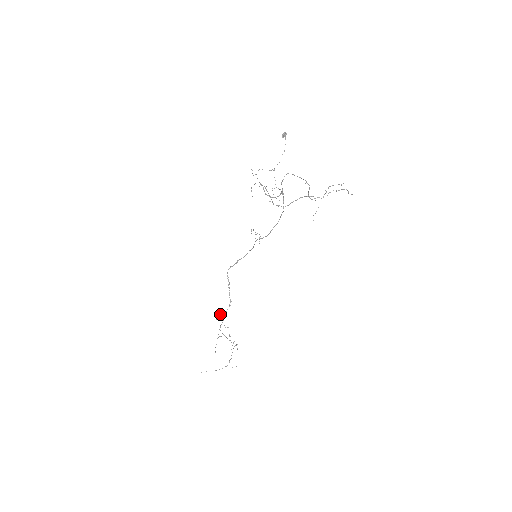
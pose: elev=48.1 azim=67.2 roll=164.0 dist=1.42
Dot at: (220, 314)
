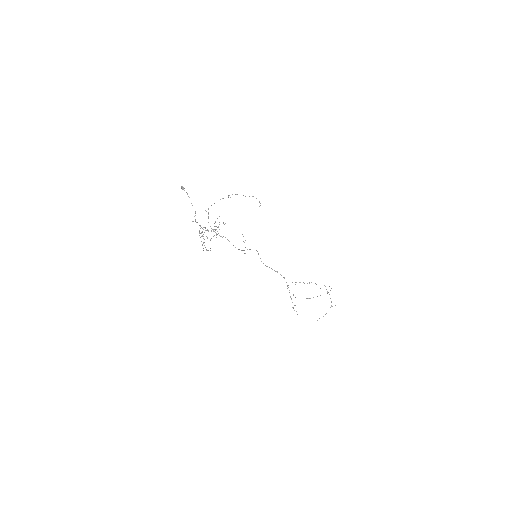
Dot at: occluded
